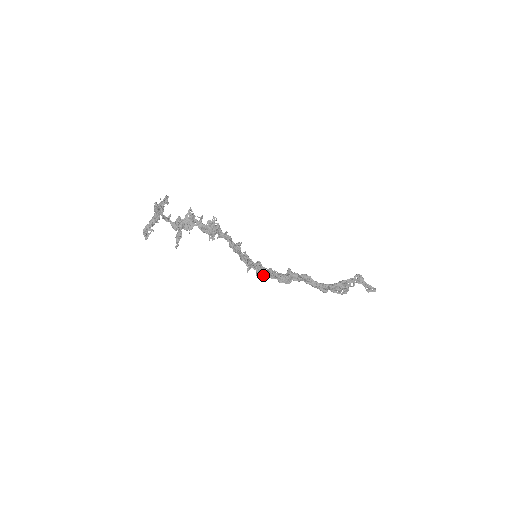
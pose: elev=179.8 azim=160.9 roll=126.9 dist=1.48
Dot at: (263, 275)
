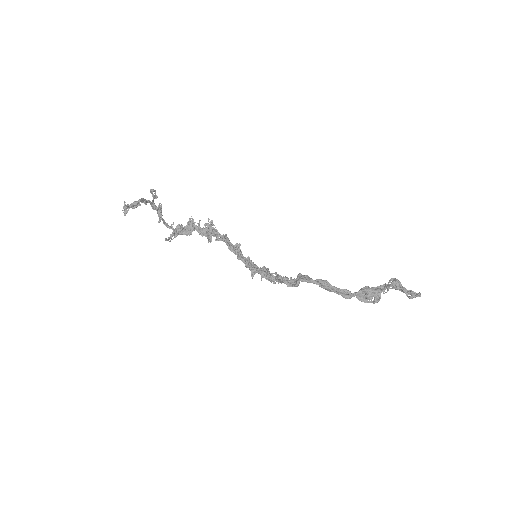
Dot at: (270, 281)
